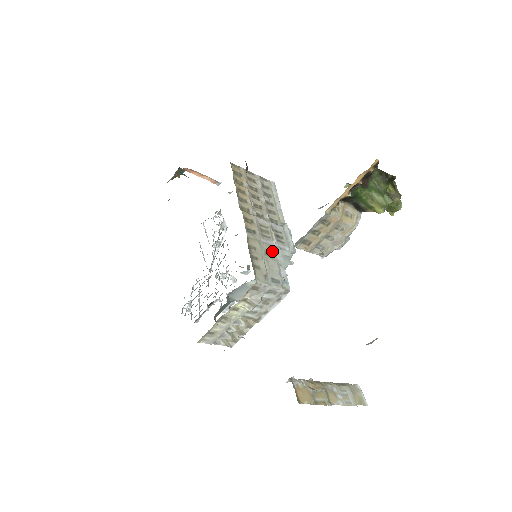
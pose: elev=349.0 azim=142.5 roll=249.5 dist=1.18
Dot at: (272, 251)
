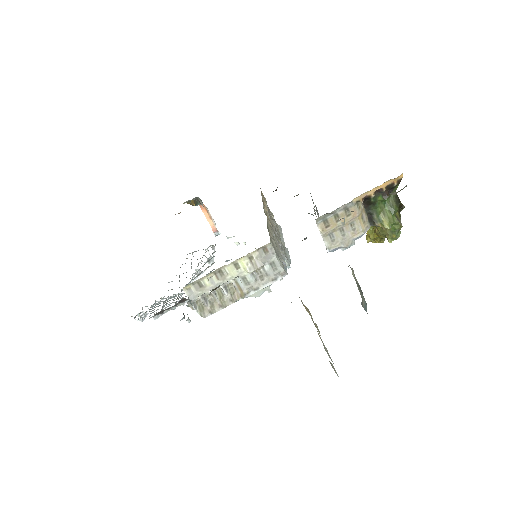
Dot at: (278, 247)
